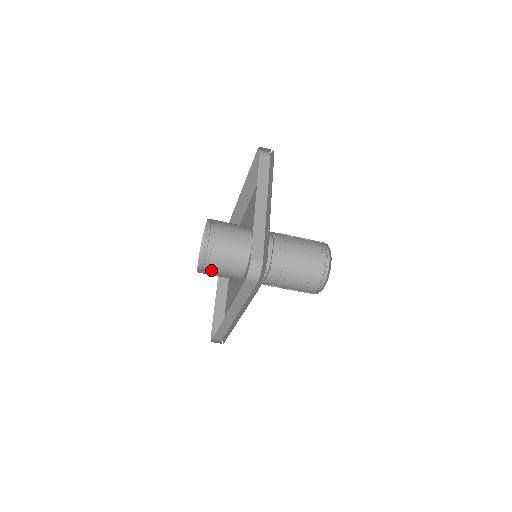
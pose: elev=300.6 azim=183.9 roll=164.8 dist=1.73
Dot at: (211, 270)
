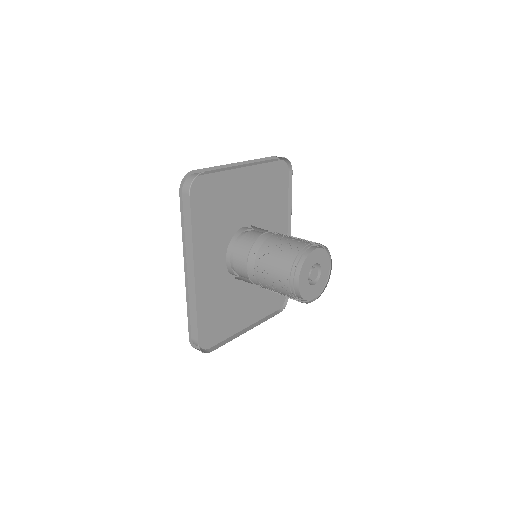
Dot at: occluded
